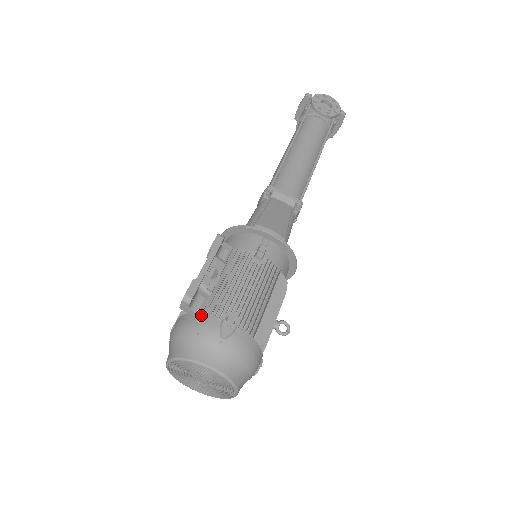
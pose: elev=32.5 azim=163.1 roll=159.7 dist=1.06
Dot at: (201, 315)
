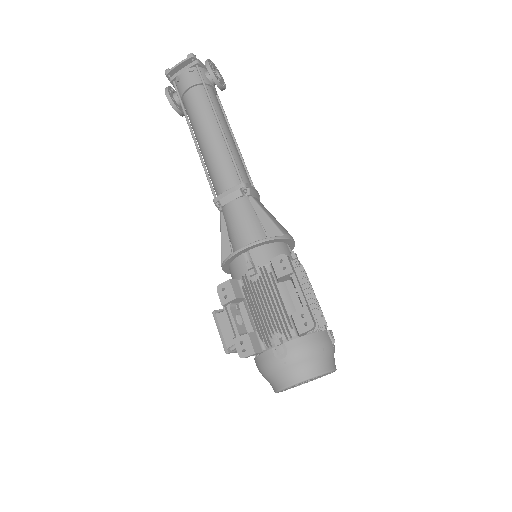
Dot at: (316, 333)
